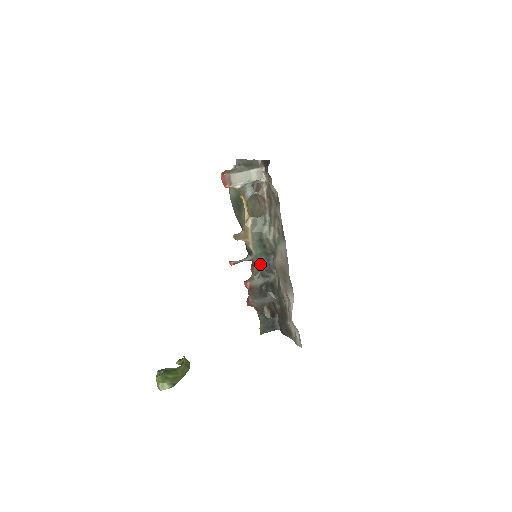
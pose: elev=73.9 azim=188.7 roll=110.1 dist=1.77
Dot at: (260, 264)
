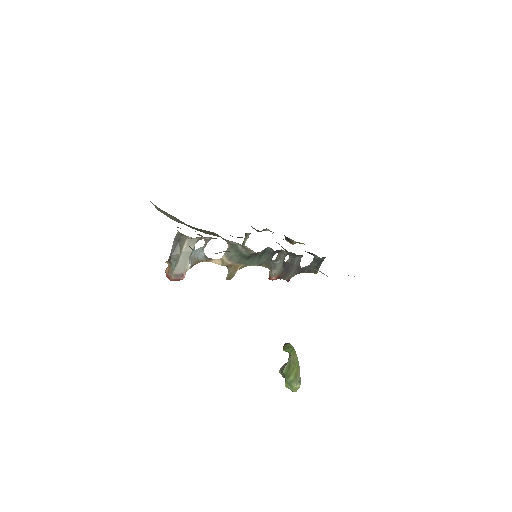
Dot at: (266, 261)
